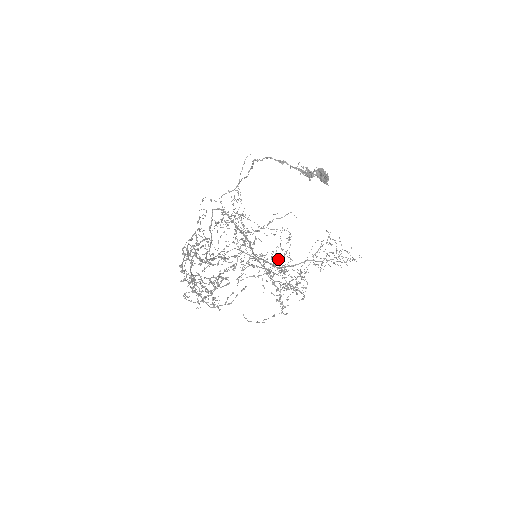
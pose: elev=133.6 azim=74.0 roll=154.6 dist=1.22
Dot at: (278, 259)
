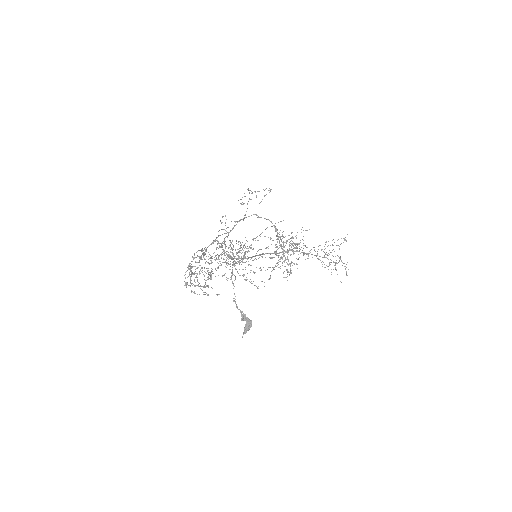
Dot at: occluded
